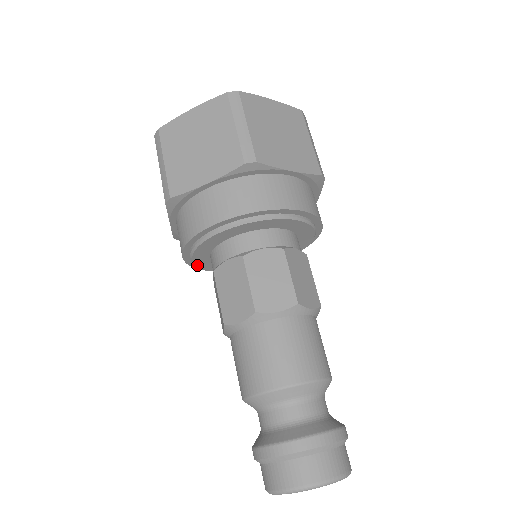
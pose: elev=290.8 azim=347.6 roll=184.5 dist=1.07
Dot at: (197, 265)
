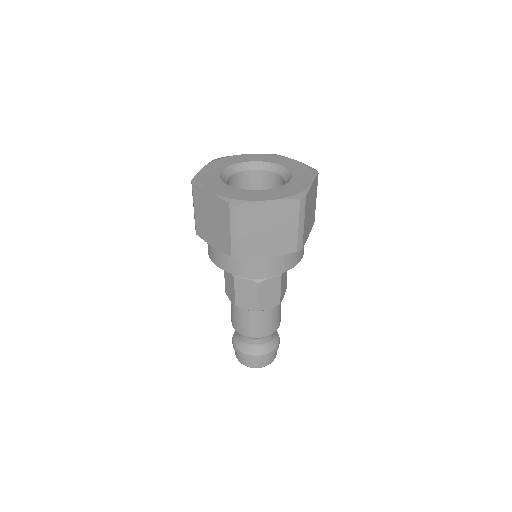
Dot at: occluded
